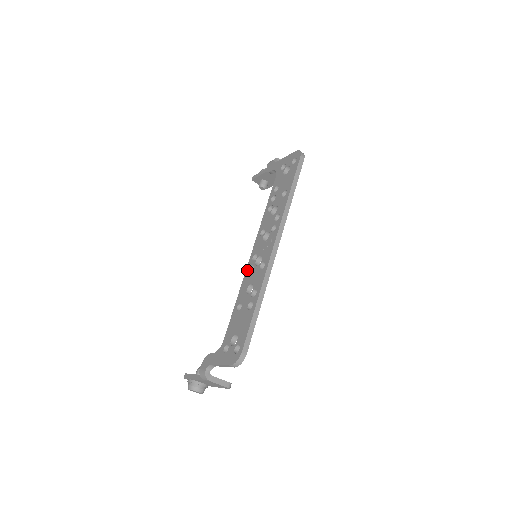
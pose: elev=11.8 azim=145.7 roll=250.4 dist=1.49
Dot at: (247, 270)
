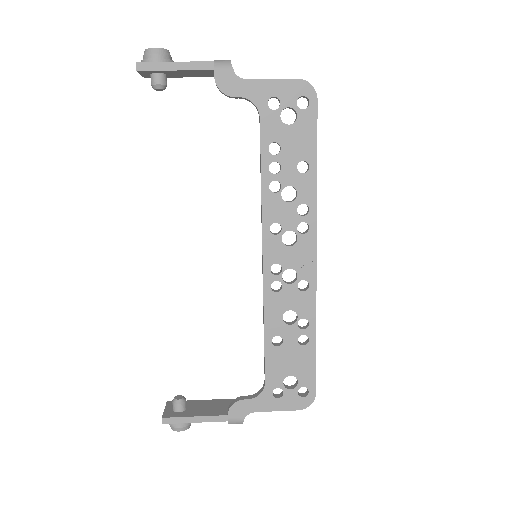
Dot at: (268, 288)
